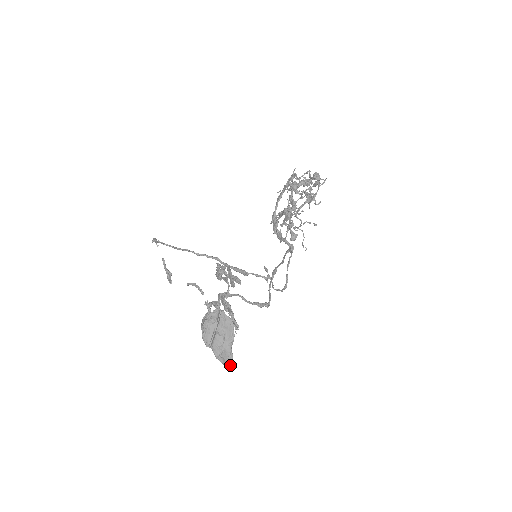
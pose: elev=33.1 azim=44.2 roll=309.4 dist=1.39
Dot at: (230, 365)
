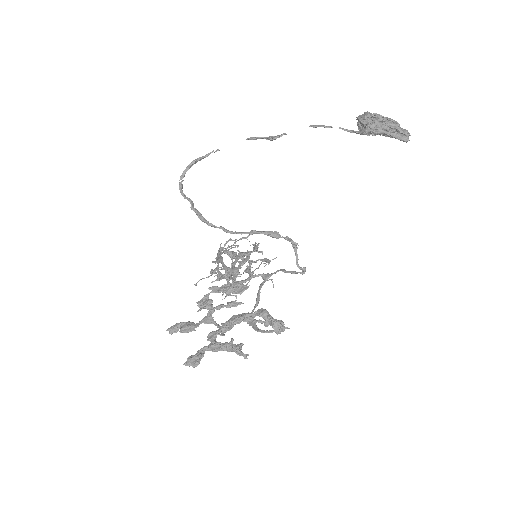
Dot at: (409, 133)
